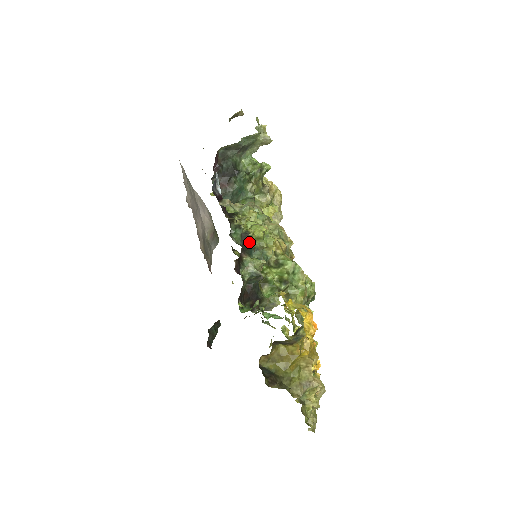
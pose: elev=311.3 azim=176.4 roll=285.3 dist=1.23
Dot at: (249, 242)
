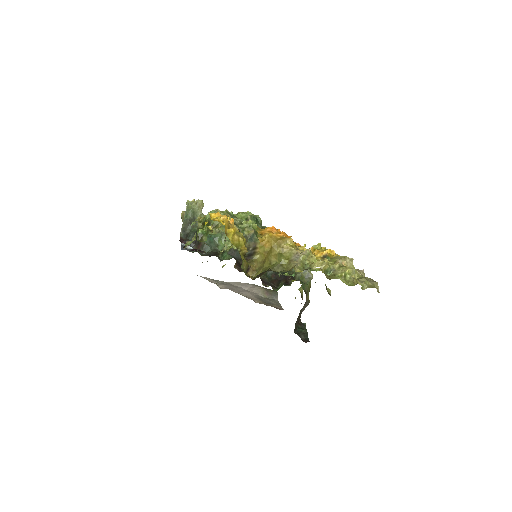
Dot at: occluded
